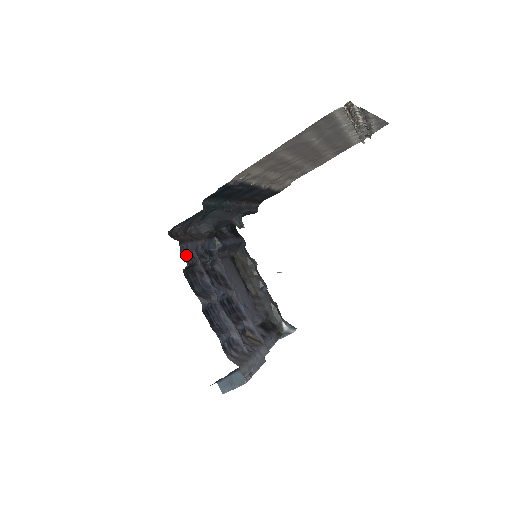
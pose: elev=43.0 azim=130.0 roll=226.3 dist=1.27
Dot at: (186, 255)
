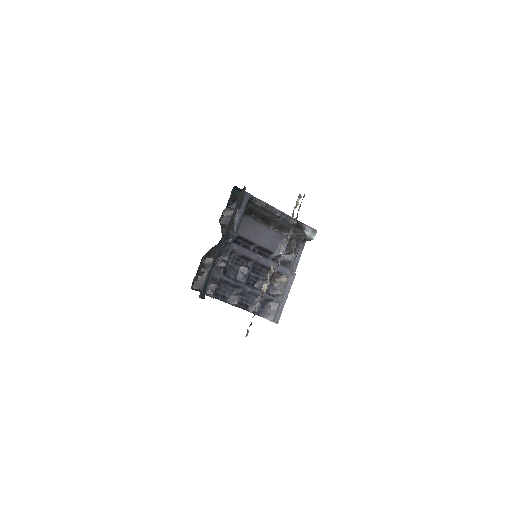
Dot at: (210, 288)
